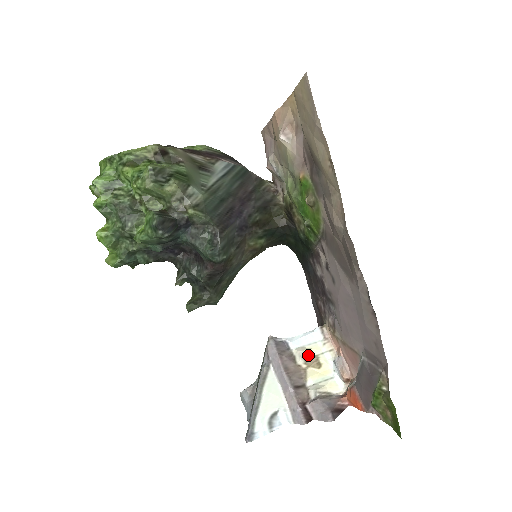
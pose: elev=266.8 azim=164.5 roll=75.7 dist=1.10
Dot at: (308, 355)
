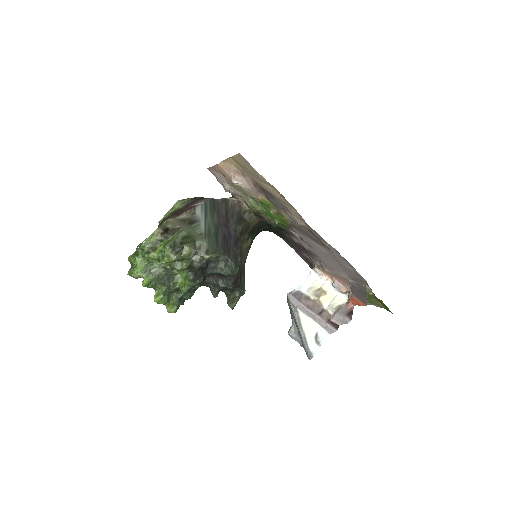
Dot at: (316, 291)
